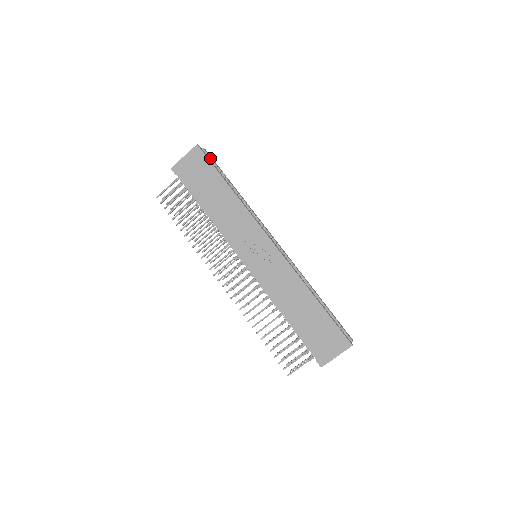
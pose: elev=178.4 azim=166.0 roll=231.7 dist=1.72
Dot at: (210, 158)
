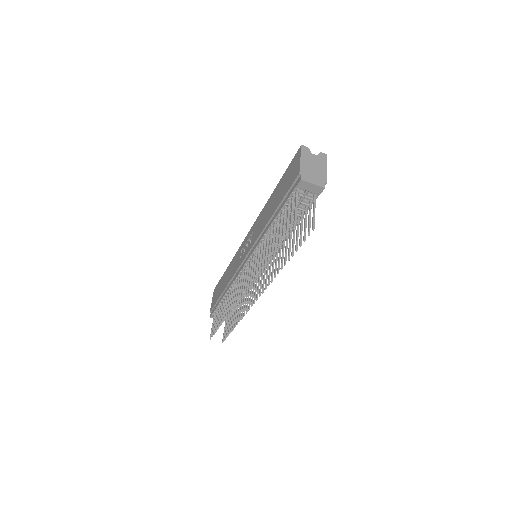
Dot at: occluded
